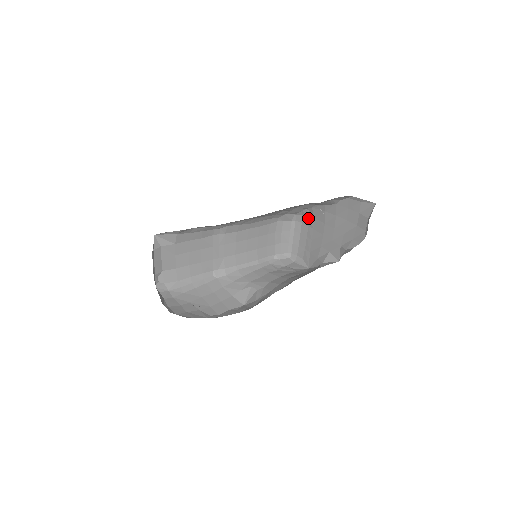
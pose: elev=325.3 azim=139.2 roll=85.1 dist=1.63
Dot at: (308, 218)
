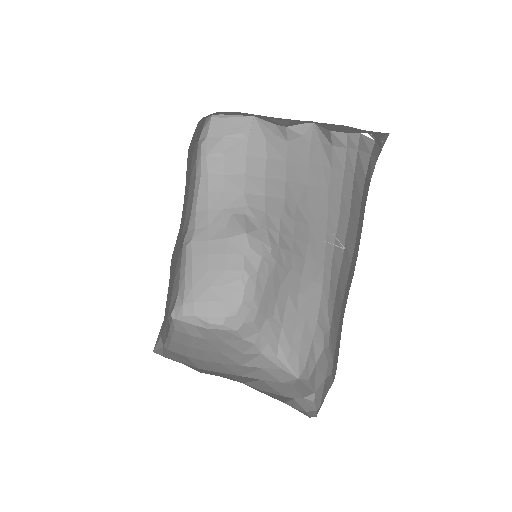
Dot at: occluded
